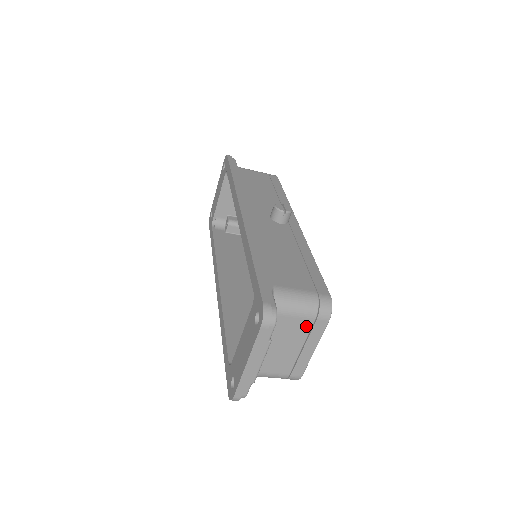
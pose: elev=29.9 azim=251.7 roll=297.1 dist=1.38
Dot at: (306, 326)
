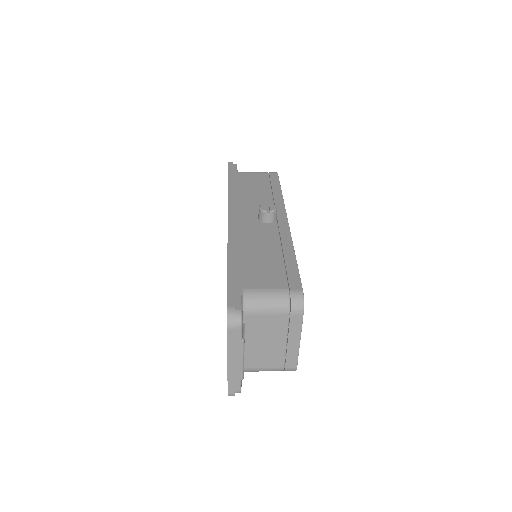
Dot at: (282, 321)
